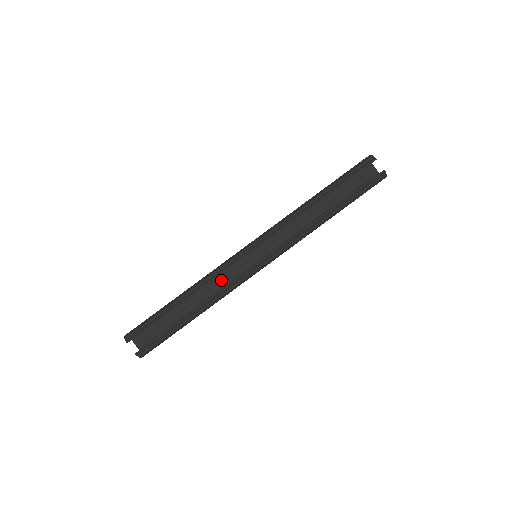
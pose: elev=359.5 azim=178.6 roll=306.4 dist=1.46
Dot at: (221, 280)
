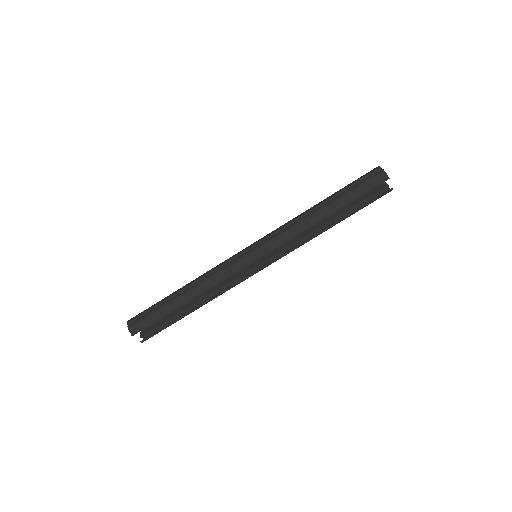
Dot at: occluded
